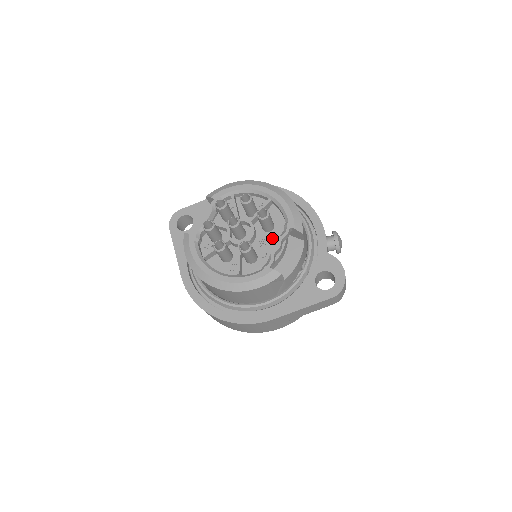
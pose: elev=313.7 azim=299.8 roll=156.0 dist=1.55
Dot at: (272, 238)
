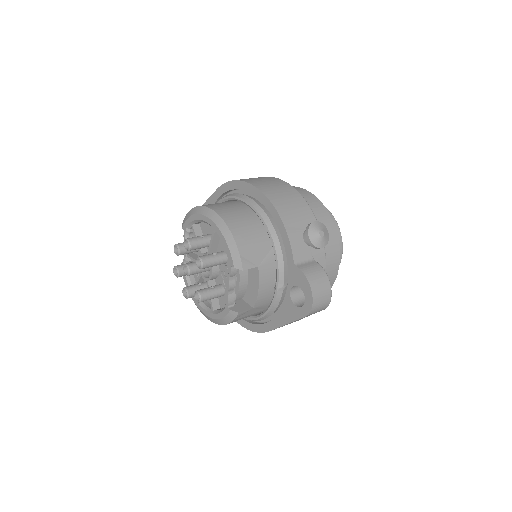
Dot at: occluded
